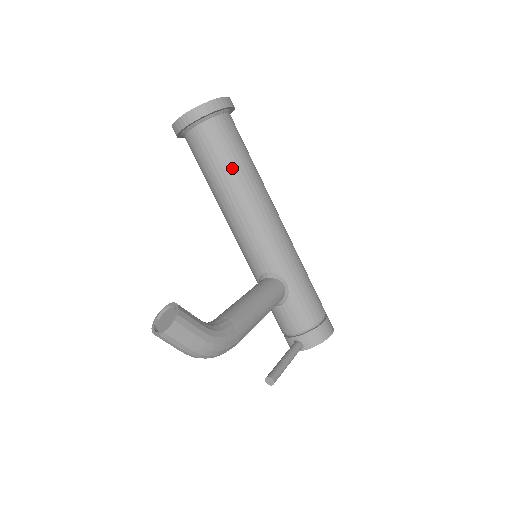
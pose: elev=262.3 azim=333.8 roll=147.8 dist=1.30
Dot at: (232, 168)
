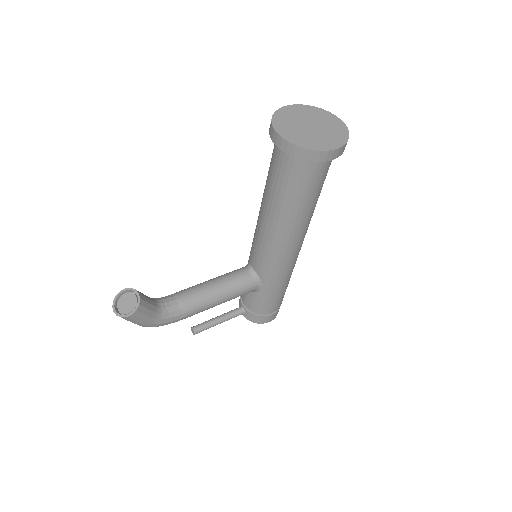
Dot at: (287, 203)
